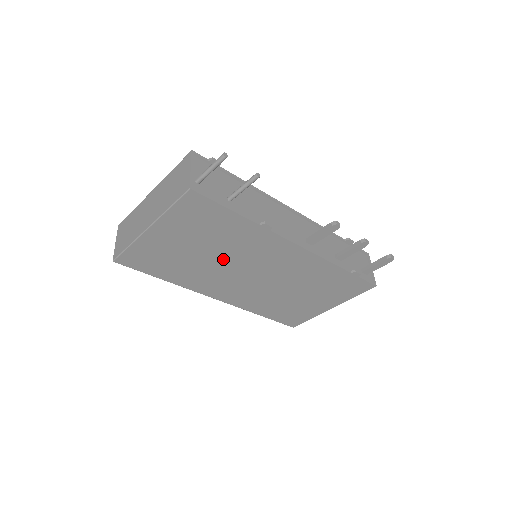
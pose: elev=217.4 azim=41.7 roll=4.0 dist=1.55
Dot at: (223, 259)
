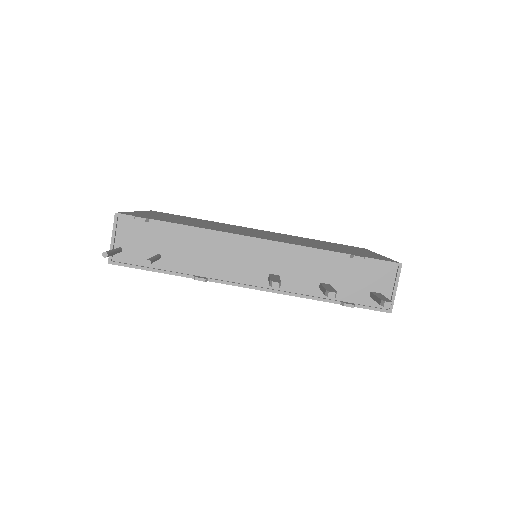
Dot at: occluded
